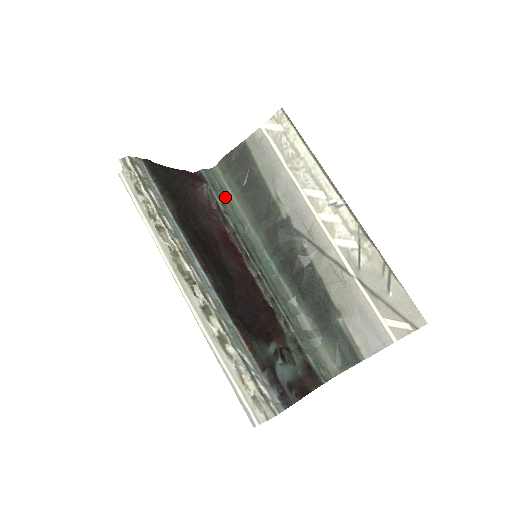
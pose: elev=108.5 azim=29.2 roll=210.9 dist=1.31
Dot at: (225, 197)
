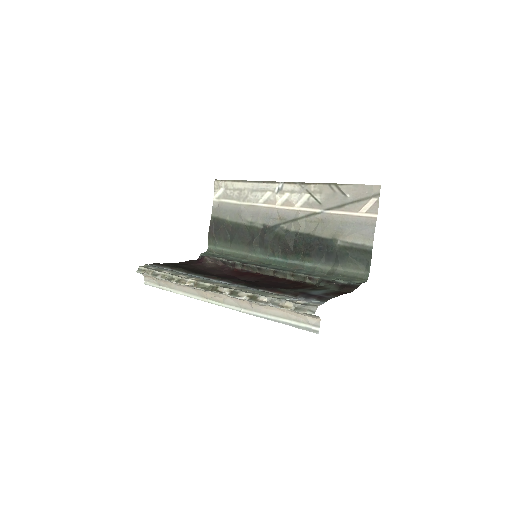
Dot at: (225, 255)
